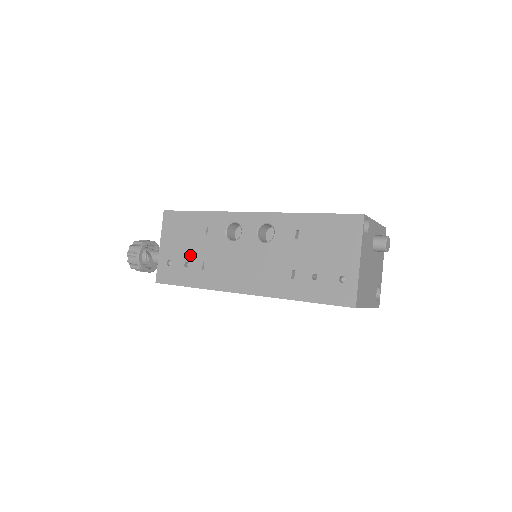
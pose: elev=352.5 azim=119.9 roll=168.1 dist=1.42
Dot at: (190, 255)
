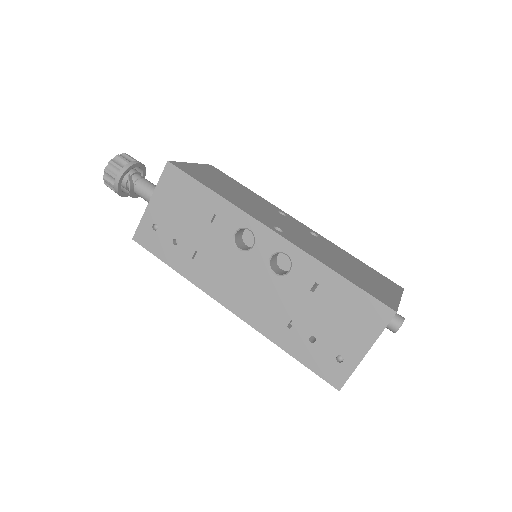
Dot at: (183, 234)
